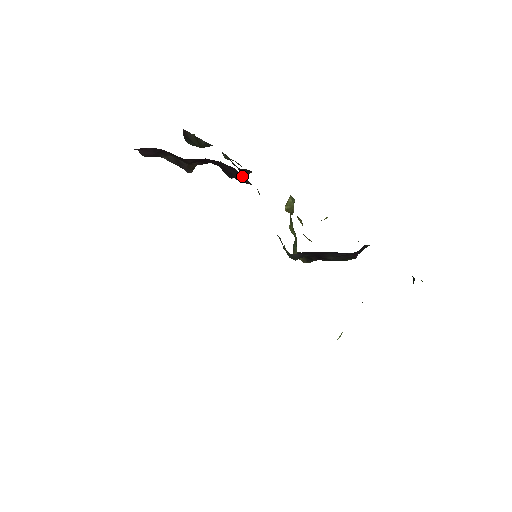
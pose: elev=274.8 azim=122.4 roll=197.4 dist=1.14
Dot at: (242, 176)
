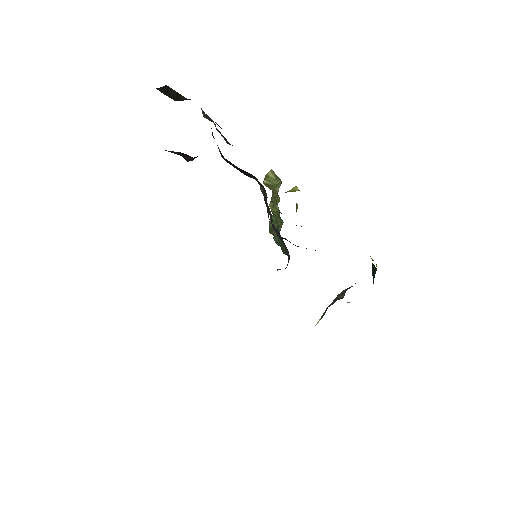
Dot at: (255, 178)
